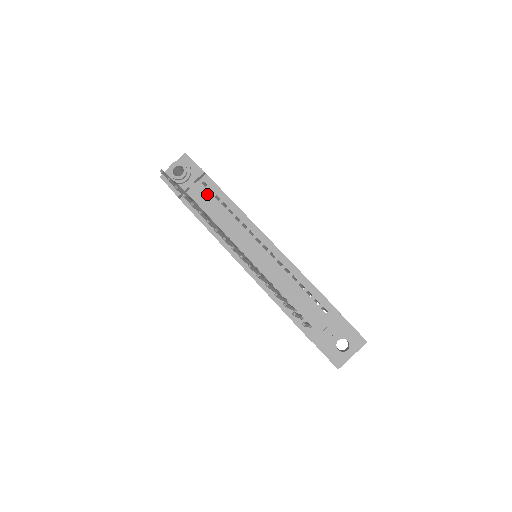
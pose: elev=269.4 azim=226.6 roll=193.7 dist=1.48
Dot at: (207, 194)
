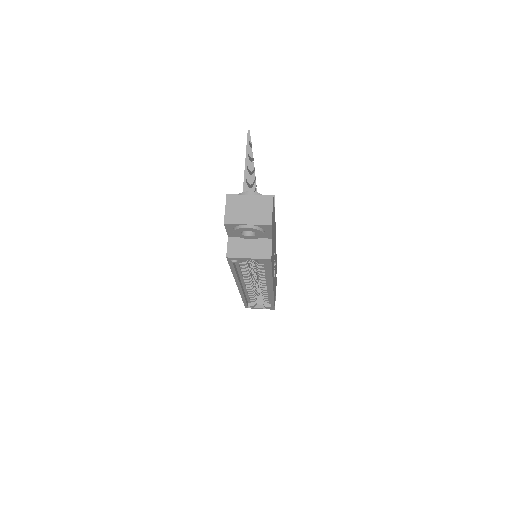
Dot at: occluded
